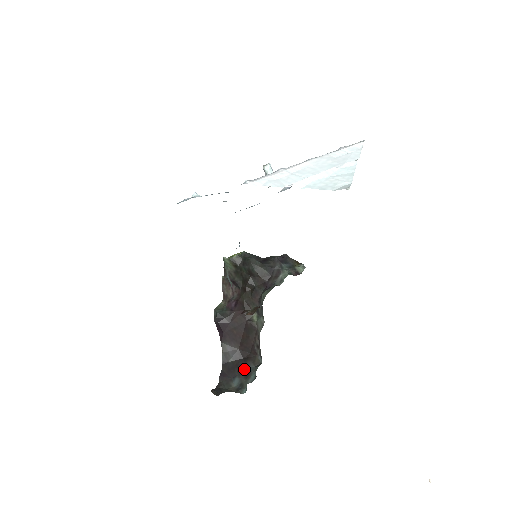
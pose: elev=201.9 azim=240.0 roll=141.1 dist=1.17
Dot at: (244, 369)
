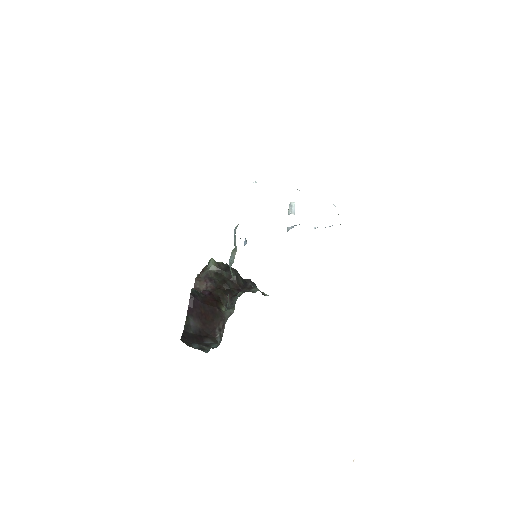
Dot at: (202, 342)
